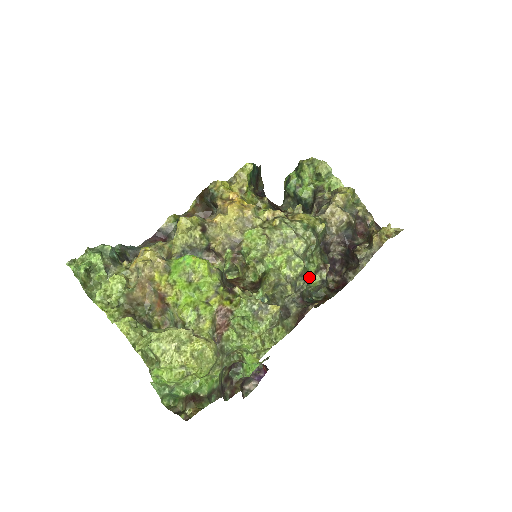
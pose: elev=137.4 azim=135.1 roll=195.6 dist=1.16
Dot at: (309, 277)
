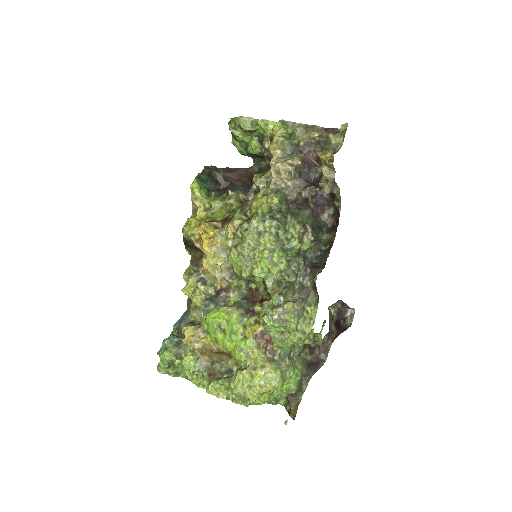
Dot at: (301, 247)
